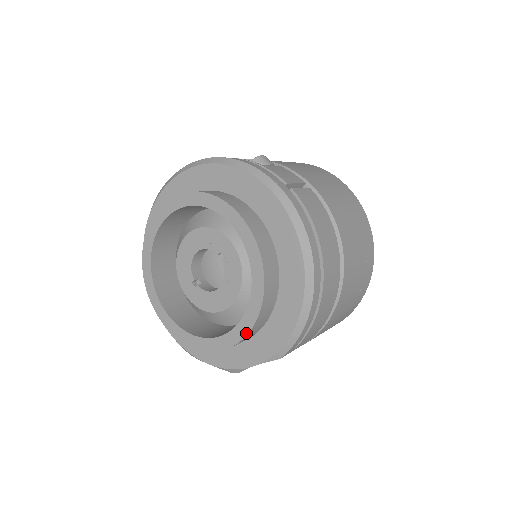
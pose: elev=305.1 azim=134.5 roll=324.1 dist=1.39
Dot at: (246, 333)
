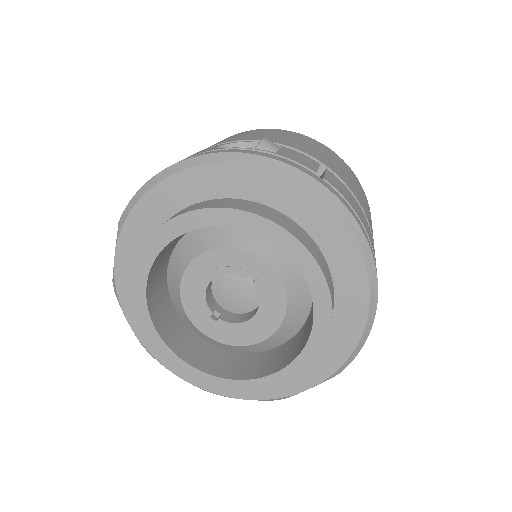
Dot at: (311, 364)
